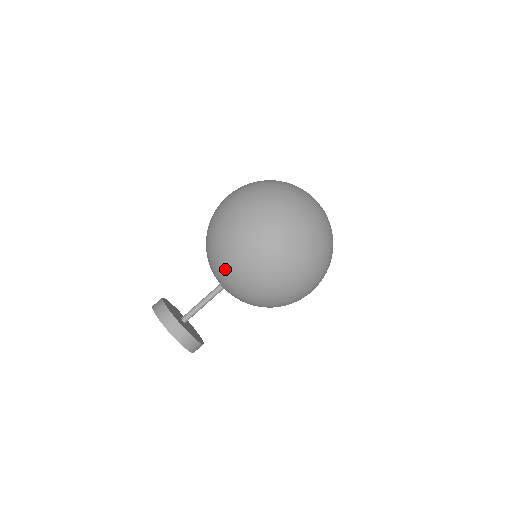
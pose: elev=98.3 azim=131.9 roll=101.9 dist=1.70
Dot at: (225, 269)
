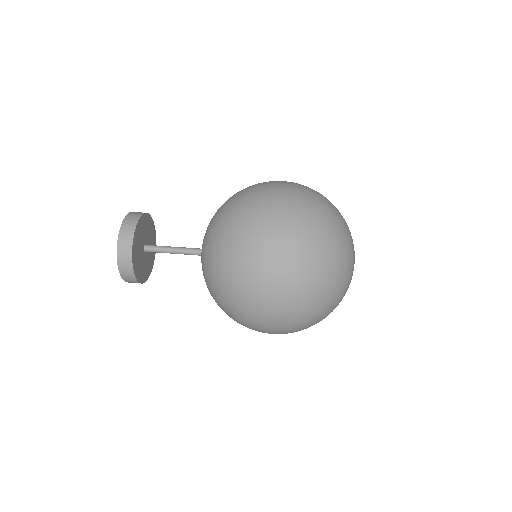
Dot at: (211, 234)
